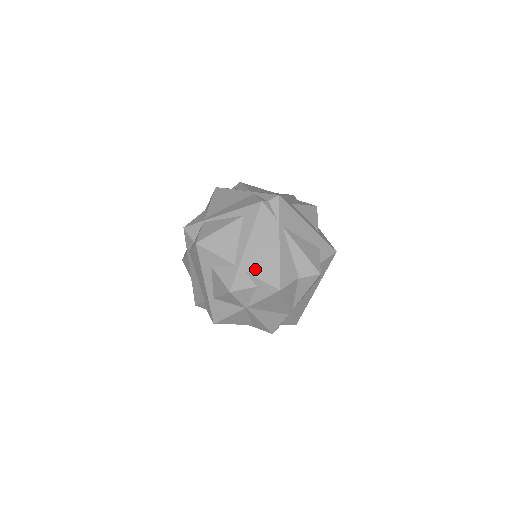
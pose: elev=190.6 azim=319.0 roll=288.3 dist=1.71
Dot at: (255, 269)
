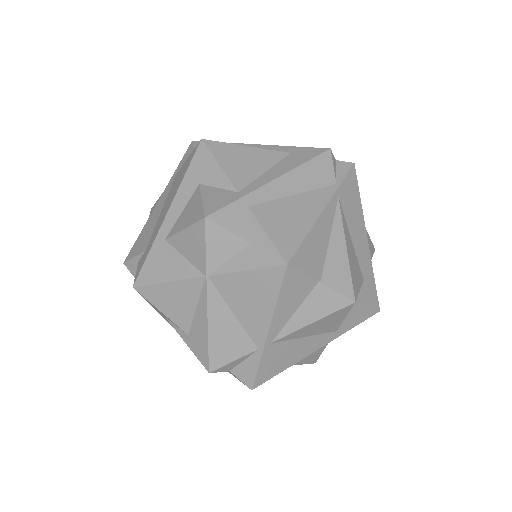
Dot at: (266, 215)
